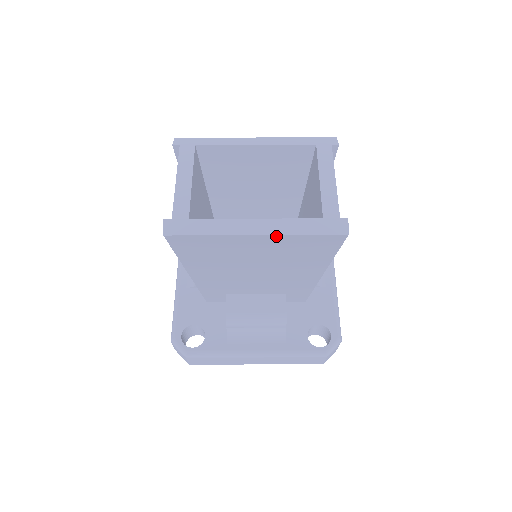
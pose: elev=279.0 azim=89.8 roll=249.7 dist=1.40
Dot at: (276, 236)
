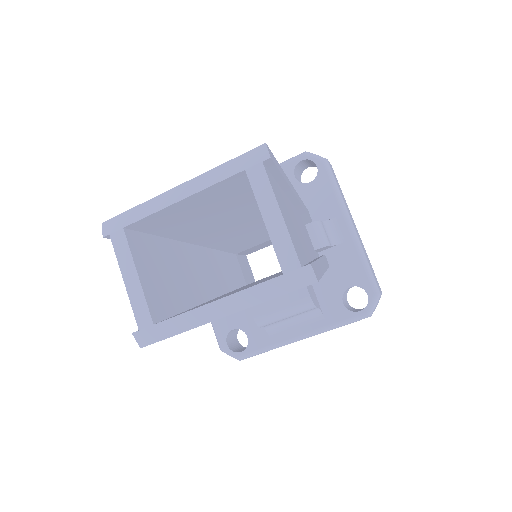
Dot at: (244, 309)
